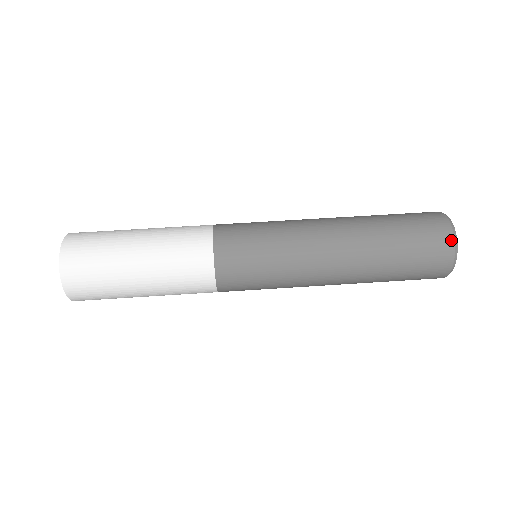
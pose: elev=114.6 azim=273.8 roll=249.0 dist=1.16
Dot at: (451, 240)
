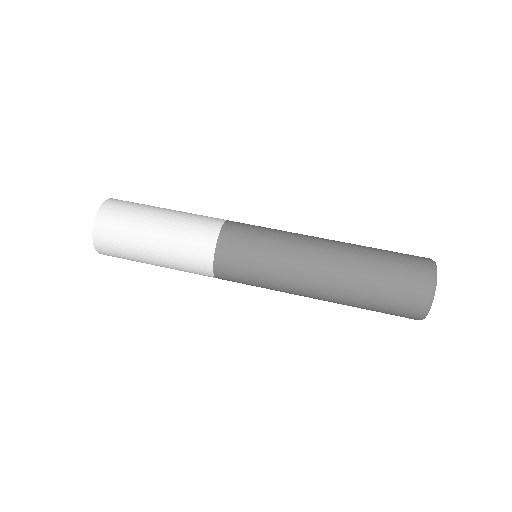
Dot at: (427, 297)
